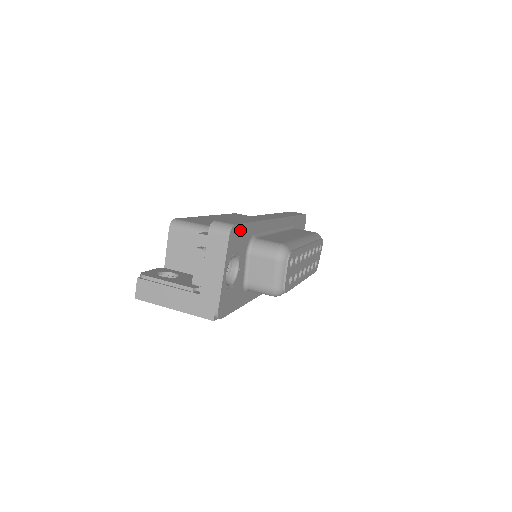
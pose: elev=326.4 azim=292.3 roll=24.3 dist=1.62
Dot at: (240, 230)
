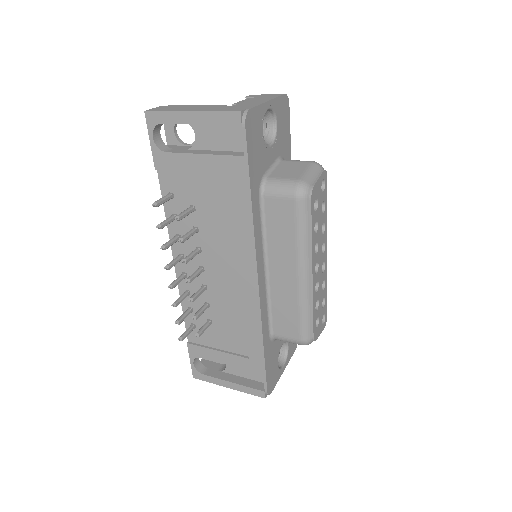
Dot at: (287, 122)
